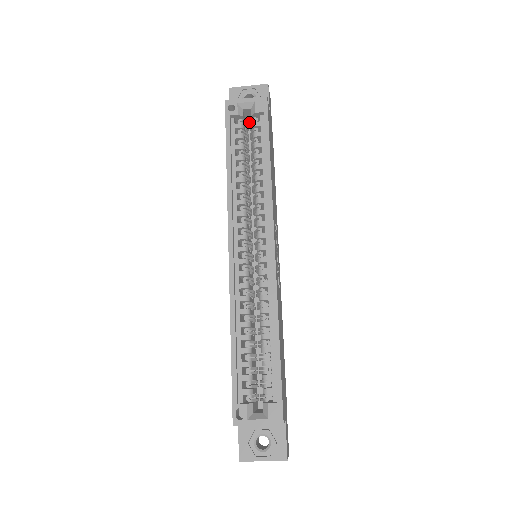
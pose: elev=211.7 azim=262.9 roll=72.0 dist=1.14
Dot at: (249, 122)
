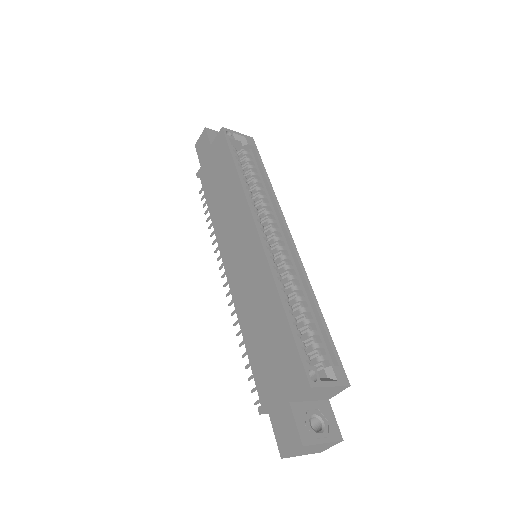
Dot at: occluded
